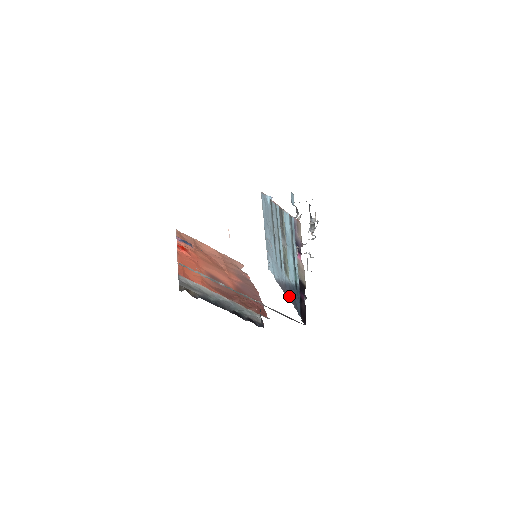
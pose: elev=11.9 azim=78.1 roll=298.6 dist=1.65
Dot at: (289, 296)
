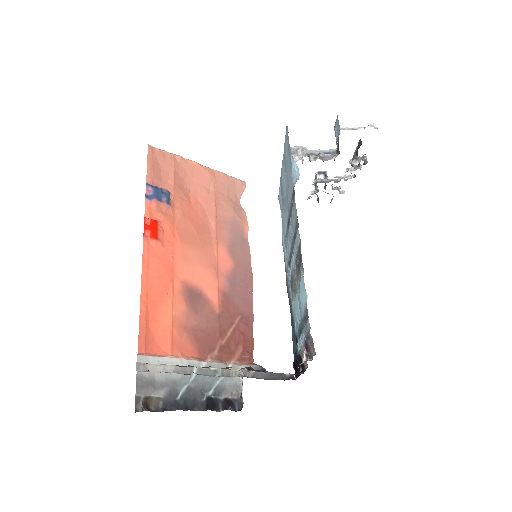
Dot at: (289, 303)
